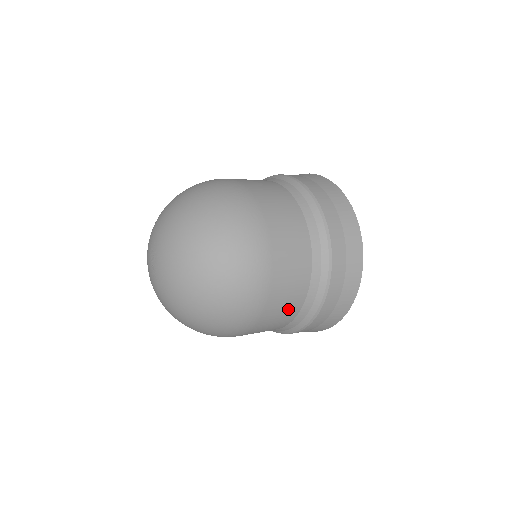
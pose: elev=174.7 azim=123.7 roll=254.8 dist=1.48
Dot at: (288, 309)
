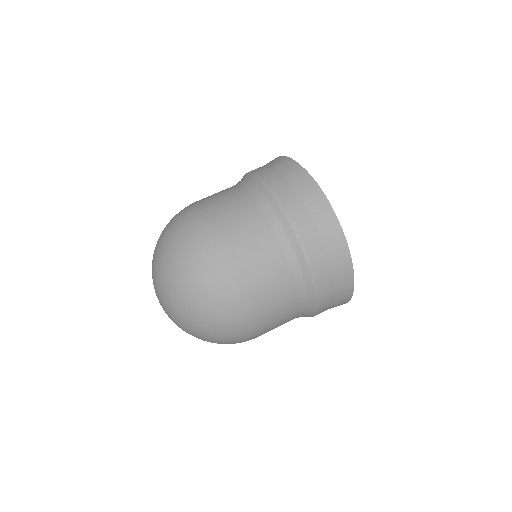
Dot at: occluded
